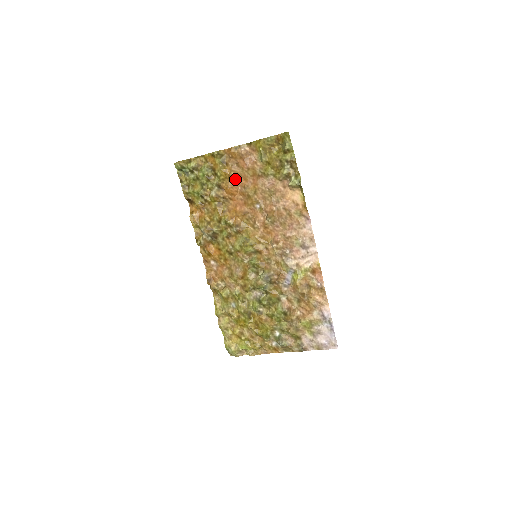
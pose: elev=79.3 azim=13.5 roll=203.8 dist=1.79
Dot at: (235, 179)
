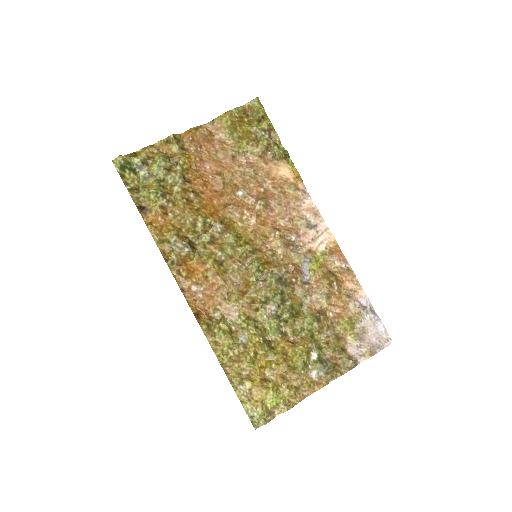
Dot at: (202, 167)
